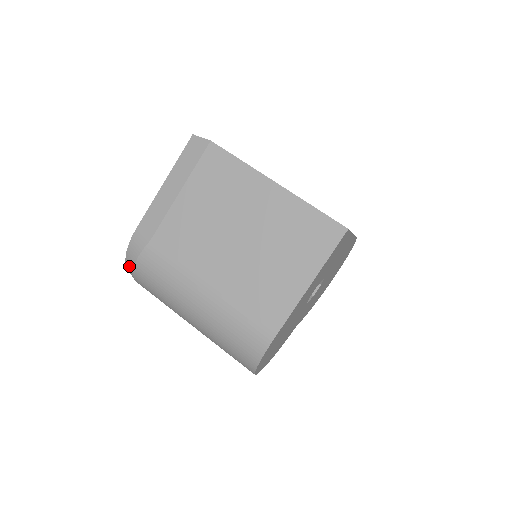
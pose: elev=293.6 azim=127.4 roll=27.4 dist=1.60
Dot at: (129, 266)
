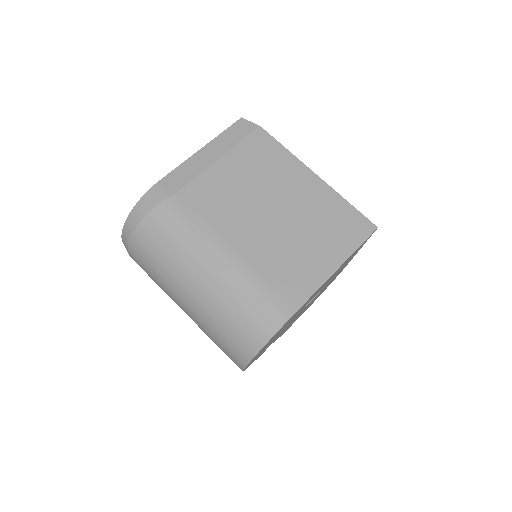
Dot at: (134, 218)
